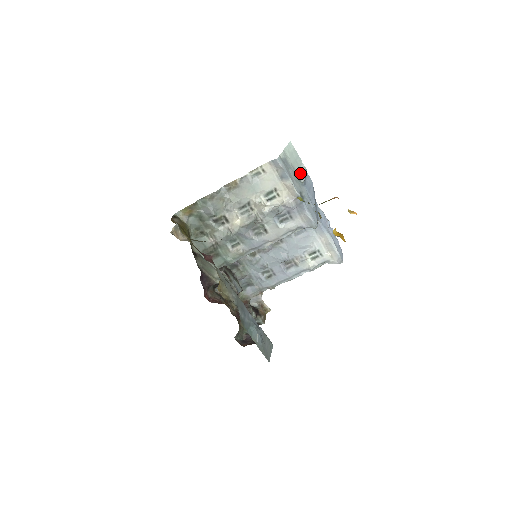
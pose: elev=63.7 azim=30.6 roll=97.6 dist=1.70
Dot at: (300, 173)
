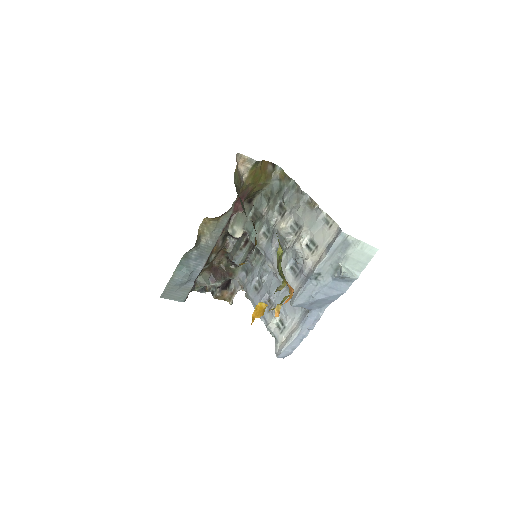
Dot at: (342, 268)
